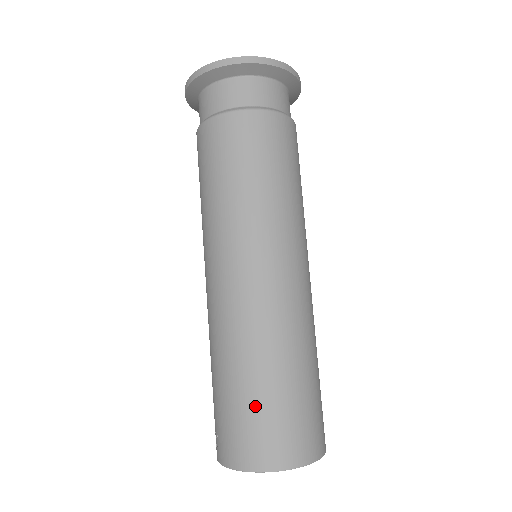
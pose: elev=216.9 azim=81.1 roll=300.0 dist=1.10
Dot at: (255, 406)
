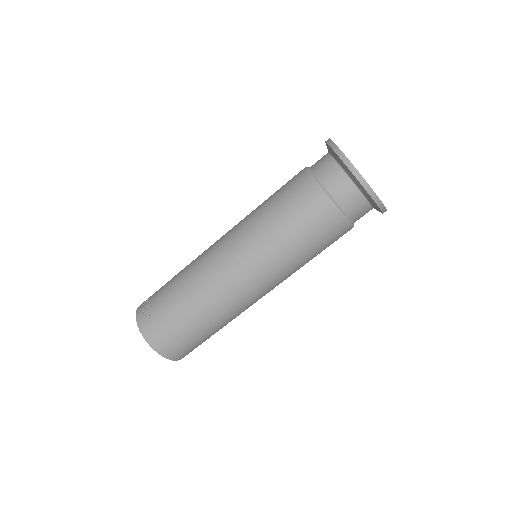
Dot at: (185, 332)
